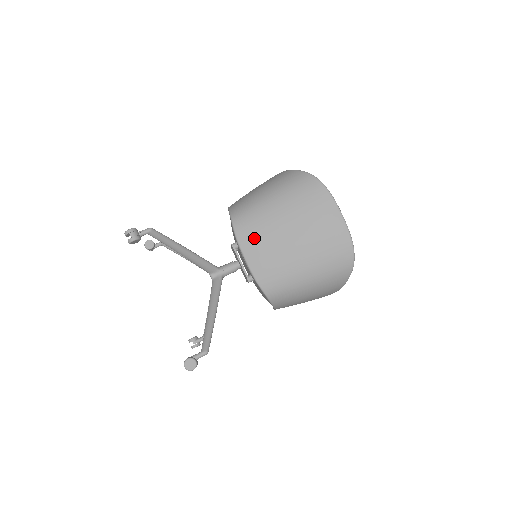
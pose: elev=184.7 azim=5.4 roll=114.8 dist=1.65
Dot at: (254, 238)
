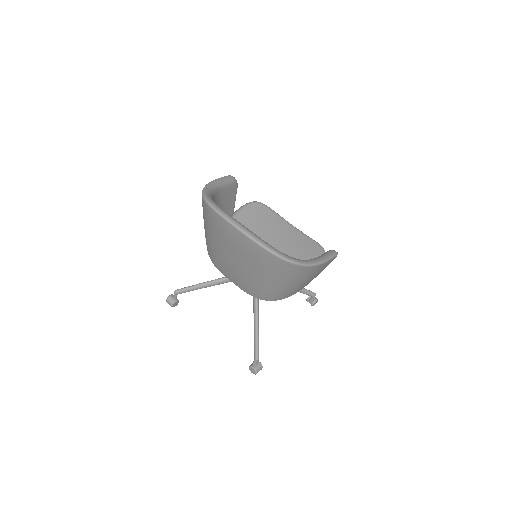
Dot at: (221, 267)
